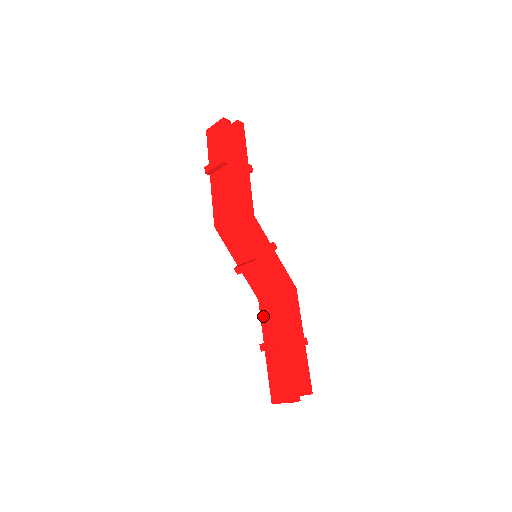
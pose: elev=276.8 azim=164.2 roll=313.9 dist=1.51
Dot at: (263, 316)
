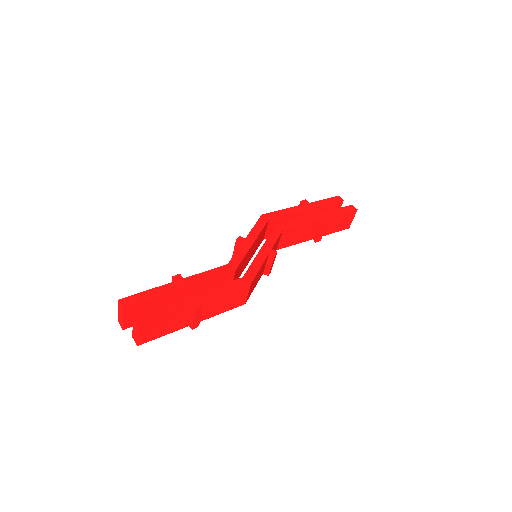
Dot at: occluded
